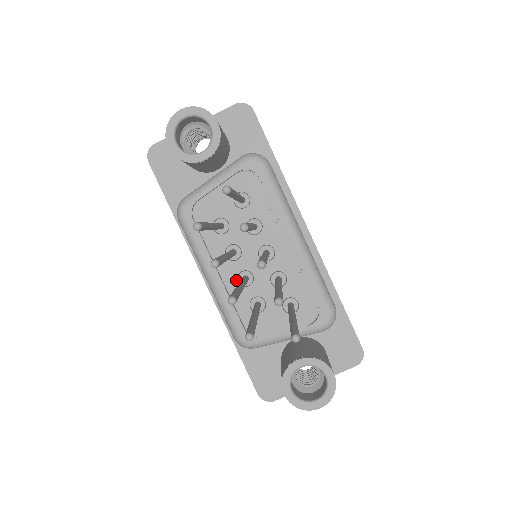
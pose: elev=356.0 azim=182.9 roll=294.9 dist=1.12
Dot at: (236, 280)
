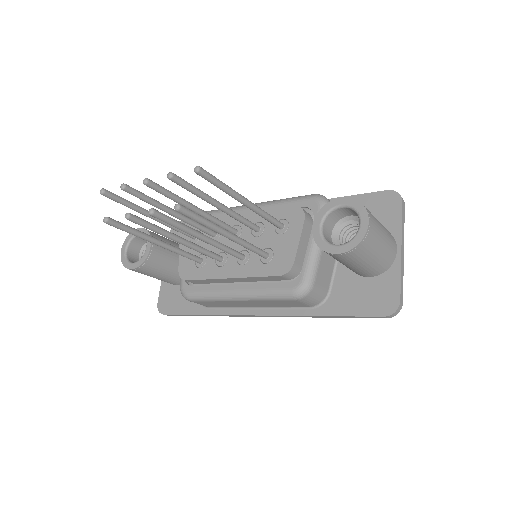
Dot at: (240, 266)
